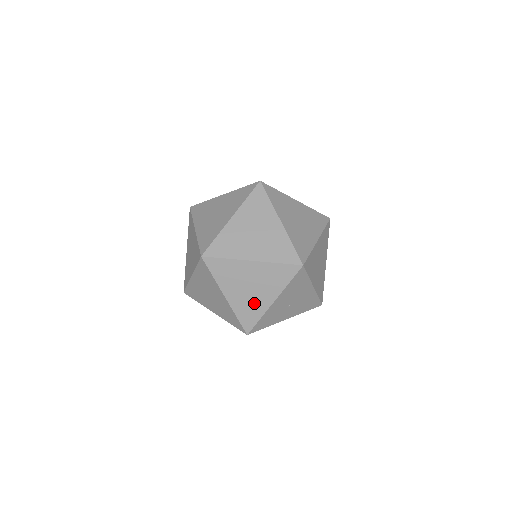
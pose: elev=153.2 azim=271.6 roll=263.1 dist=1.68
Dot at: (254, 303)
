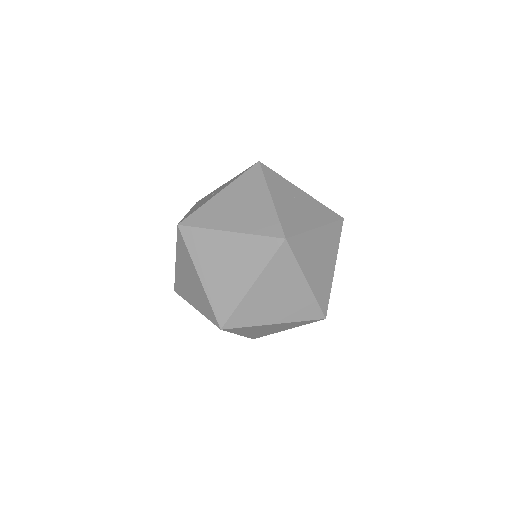
Dot at: (267, 332)
